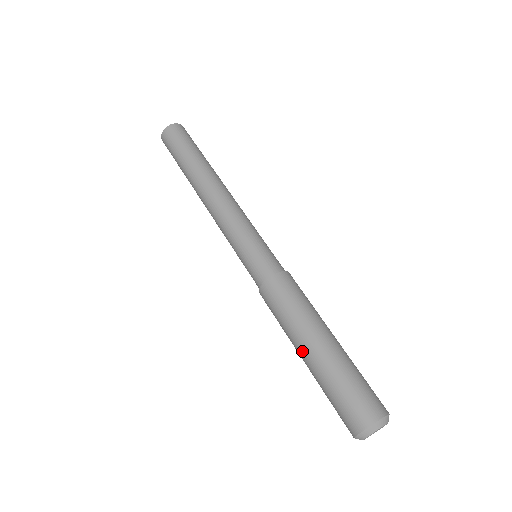
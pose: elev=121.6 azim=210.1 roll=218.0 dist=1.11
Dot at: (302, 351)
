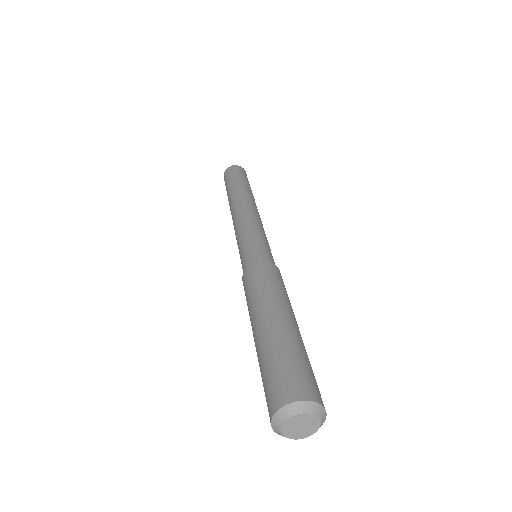
Dot at: (255, 326)
